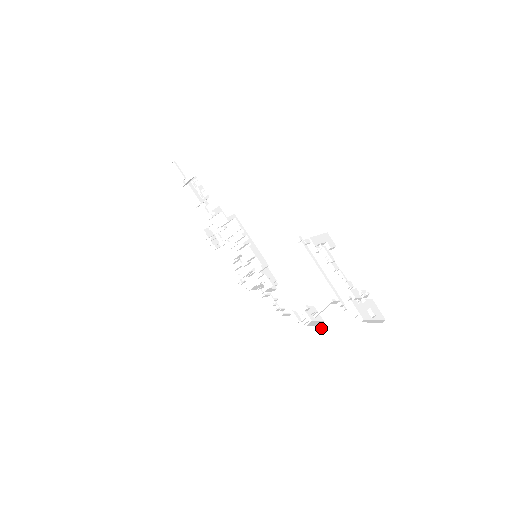
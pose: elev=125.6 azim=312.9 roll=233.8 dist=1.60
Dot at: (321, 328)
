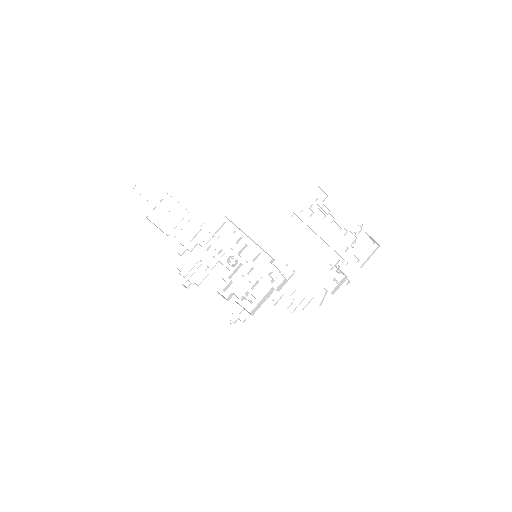
Dot at: (348, 282)
